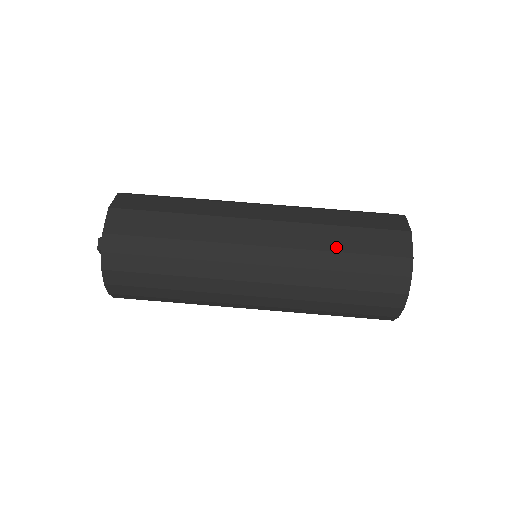
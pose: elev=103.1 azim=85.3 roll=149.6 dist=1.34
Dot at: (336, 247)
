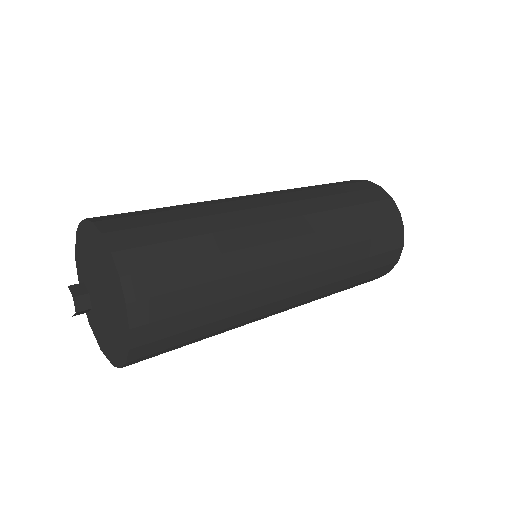
Dot at: occluded
